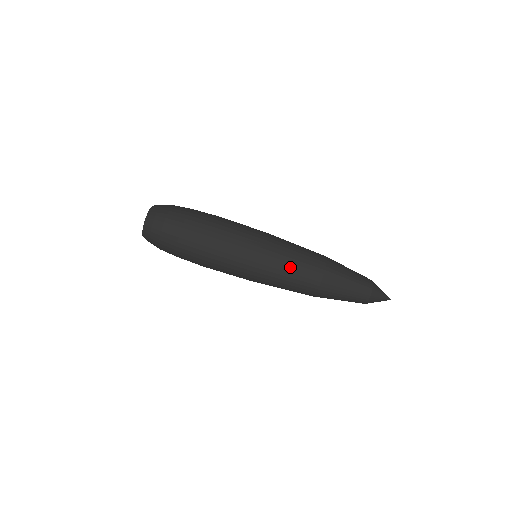
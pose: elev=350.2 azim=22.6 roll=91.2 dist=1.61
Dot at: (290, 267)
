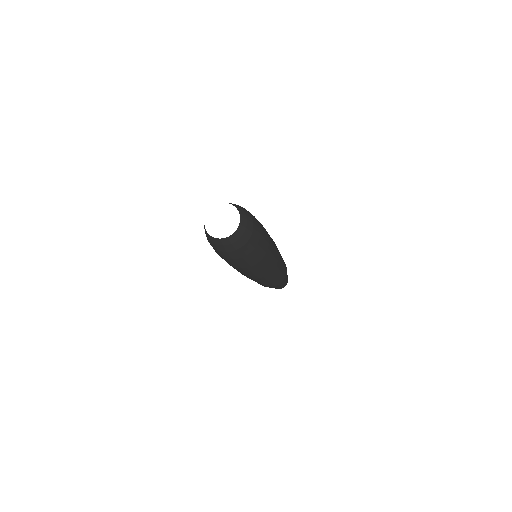
Dot at: (274, 280)
